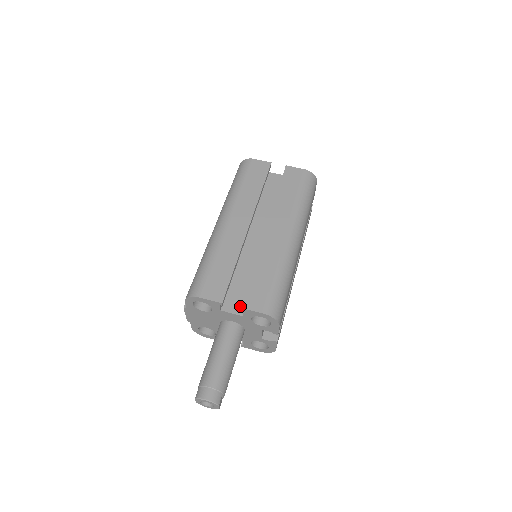
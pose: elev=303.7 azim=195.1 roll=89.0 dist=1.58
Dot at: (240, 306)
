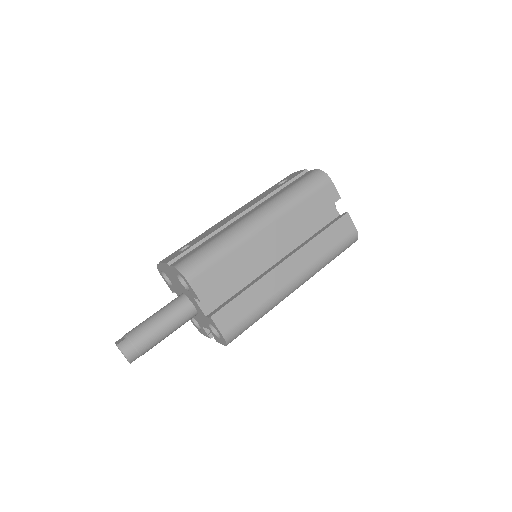
Dot at: (212, 316)
